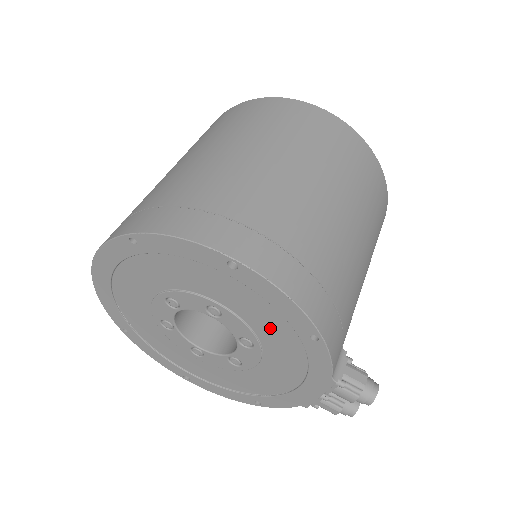
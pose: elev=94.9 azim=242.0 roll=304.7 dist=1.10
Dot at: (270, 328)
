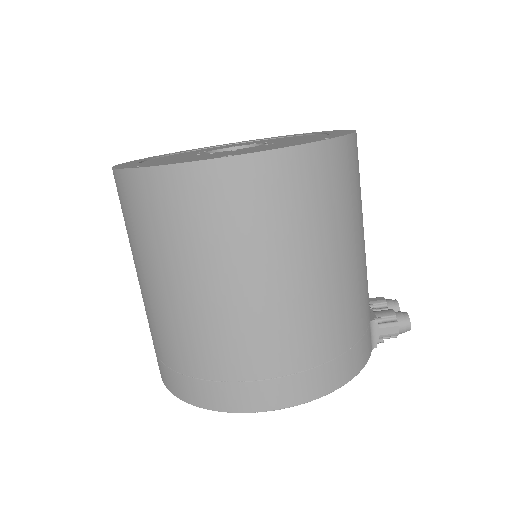
Dot at: occluded
